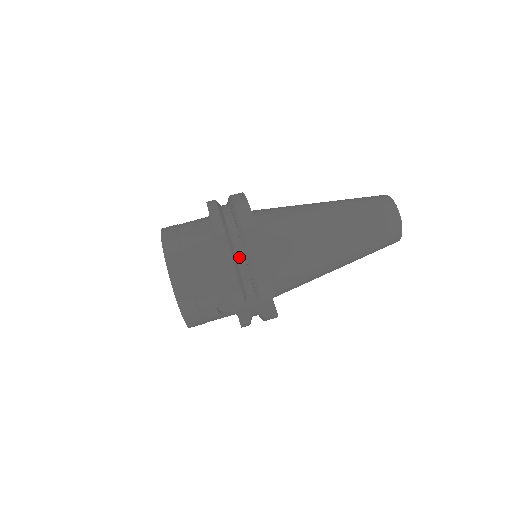
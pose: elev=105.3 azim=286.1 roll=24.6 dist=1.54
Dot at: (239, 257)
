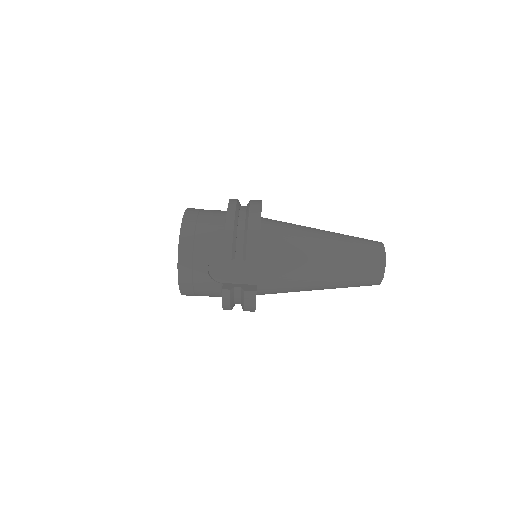
Dot at: (240, 225)
